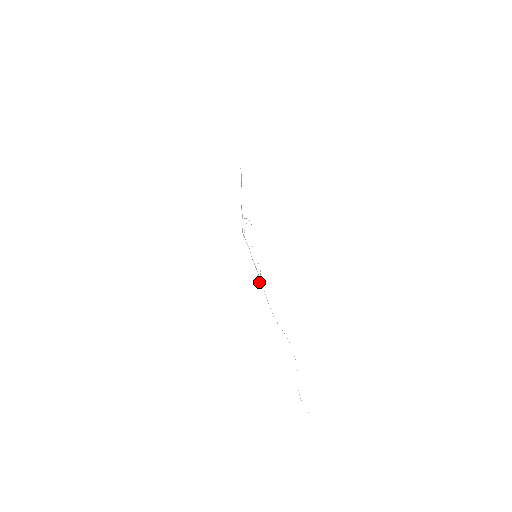
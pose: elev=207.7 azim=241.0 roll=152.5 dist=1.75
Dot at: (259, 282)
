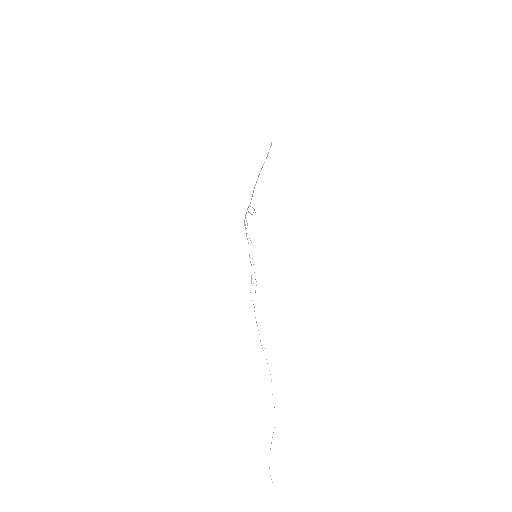
Dot at: occluded
